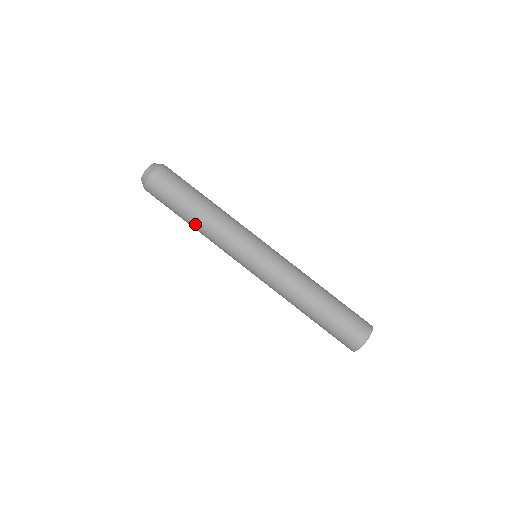
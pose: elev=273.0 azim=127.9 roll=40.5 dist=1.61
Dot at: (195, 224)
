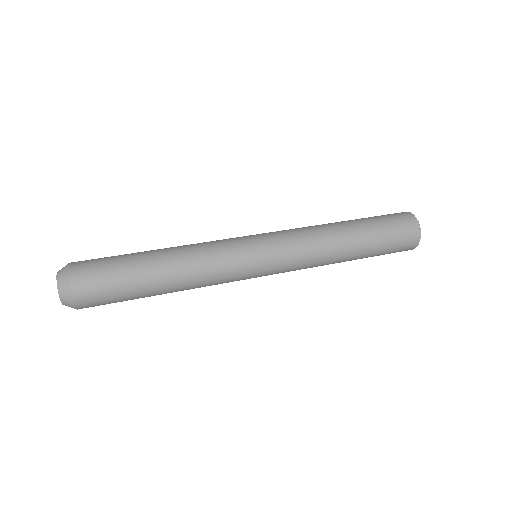
Dot at: (166, 256)
